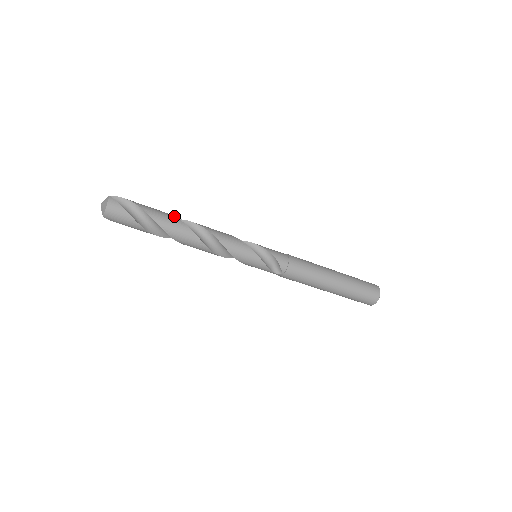
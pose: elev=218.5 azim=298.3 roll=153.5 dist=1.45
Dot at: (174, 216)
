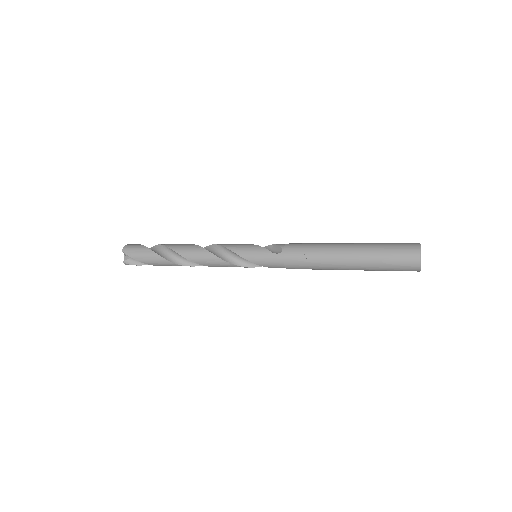
Dot at: (170, 261)
